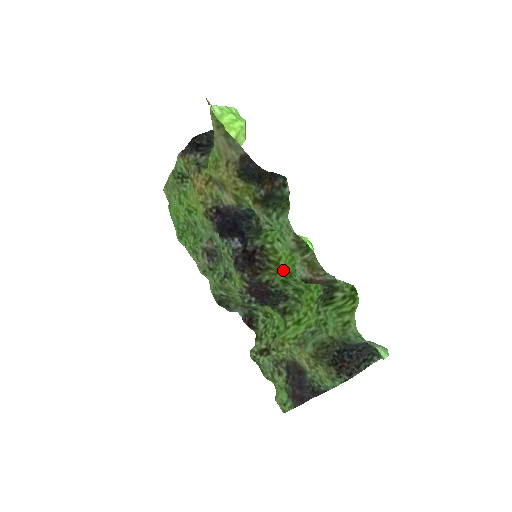
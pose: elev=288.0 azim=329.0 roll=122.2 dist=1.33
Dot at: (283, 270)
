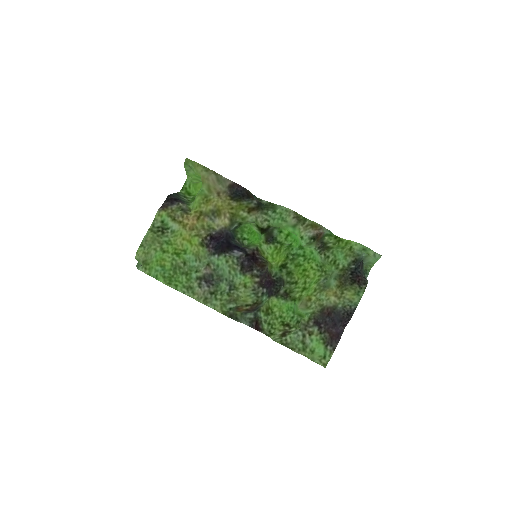
Dot at: (276, 261)
